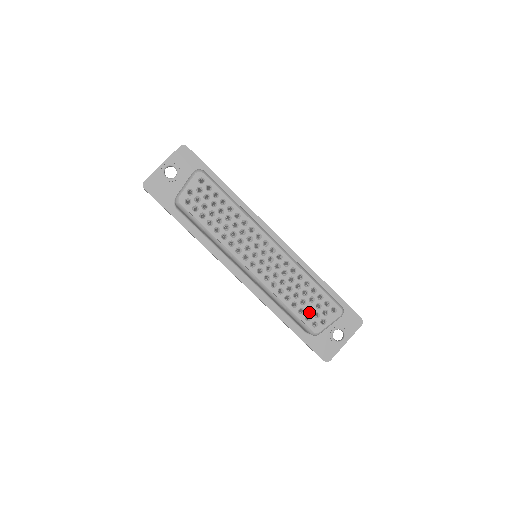
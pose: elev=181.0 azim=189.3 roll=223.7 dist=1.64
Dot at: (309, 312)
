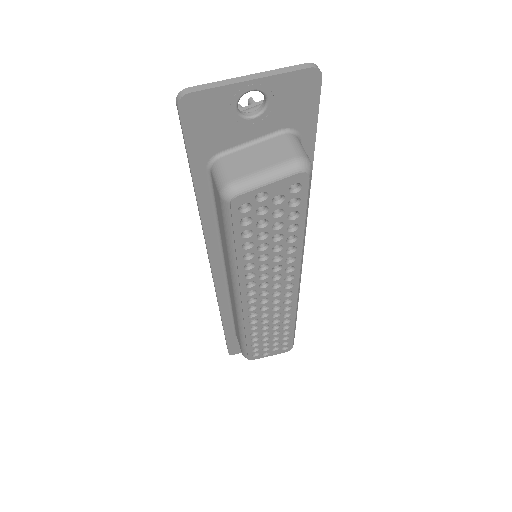
Dot at: (262, 346)
